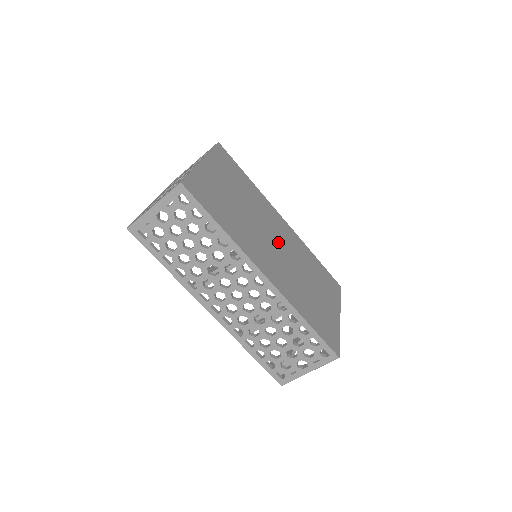
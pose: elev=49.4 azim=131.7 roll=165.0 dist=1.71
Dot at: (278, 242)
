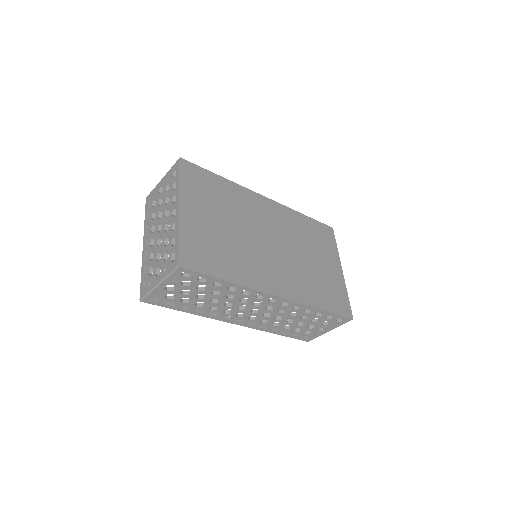
Dot at: (272, 237)
